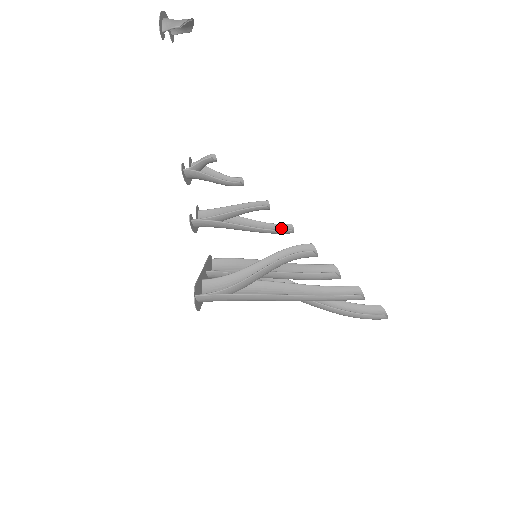
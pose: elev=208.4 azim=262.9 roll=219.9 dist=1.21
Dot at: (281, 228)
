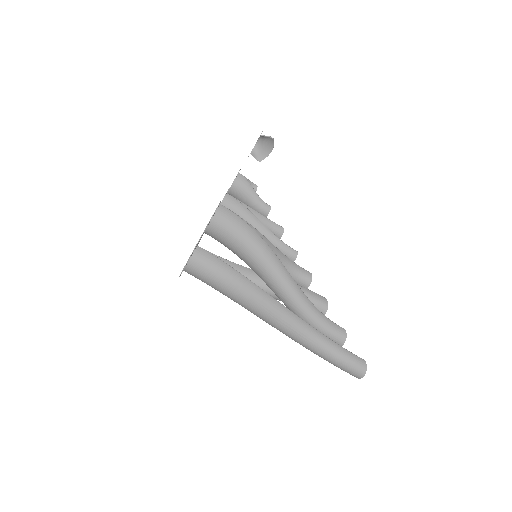
Dot at: occluded
